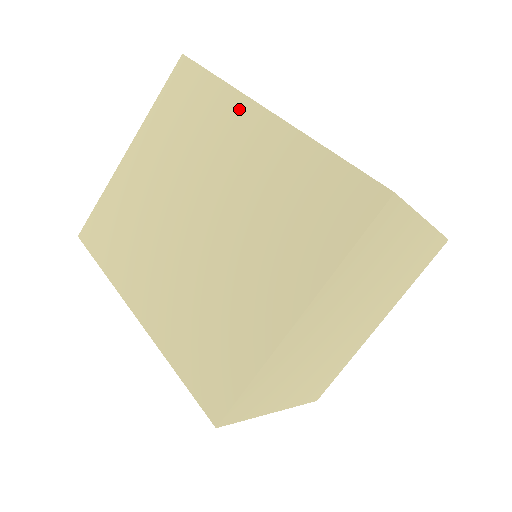
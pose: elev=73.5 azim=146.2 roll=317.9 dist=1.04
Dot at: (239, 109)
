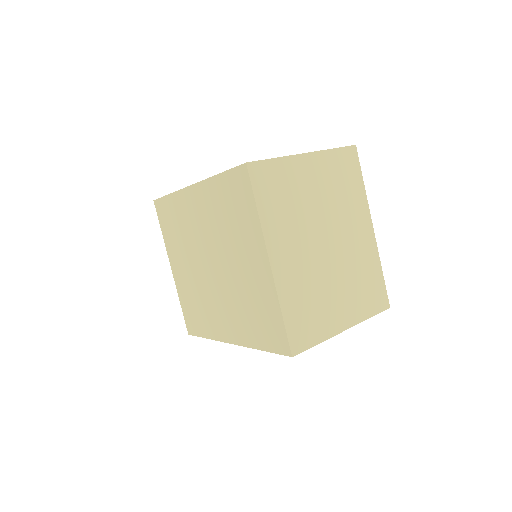
Dot at: (184, 198)
